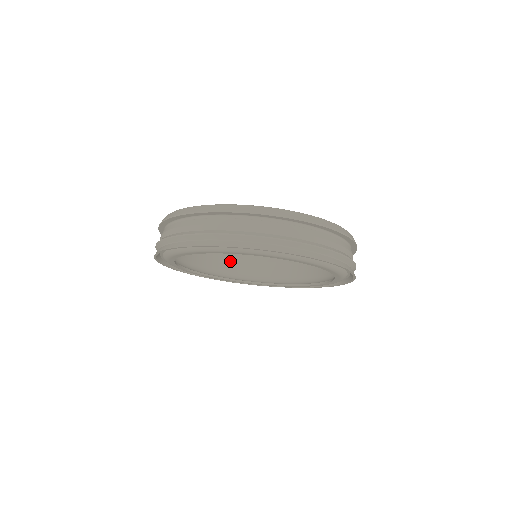
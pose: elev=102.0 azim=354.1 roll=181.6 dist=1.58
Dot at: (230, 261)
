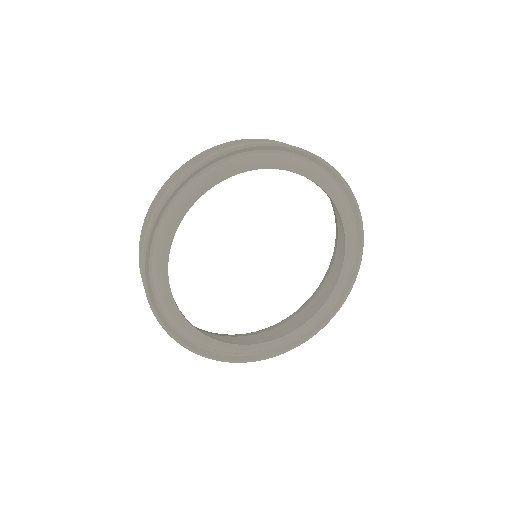
Dot at: occluded
